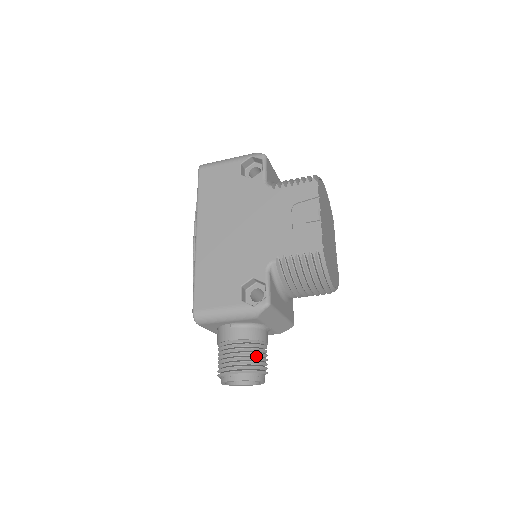
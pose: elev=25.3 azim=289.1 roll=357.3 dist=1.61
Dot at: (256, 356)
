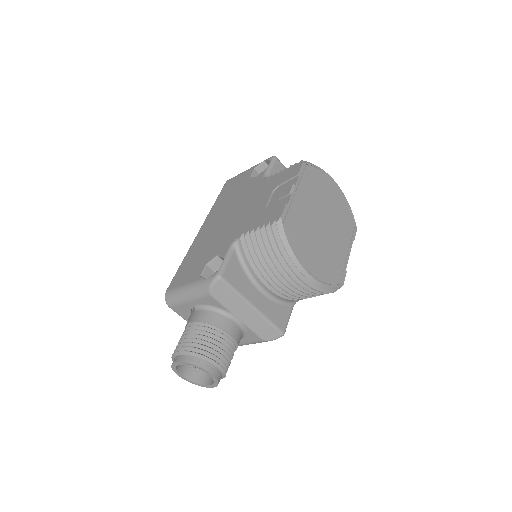
Dot at: (207, 341)
